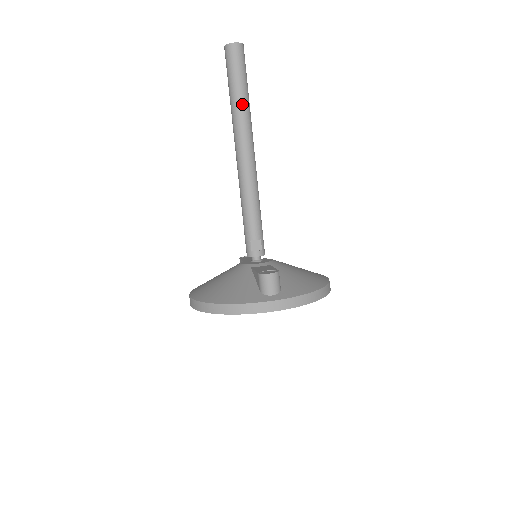
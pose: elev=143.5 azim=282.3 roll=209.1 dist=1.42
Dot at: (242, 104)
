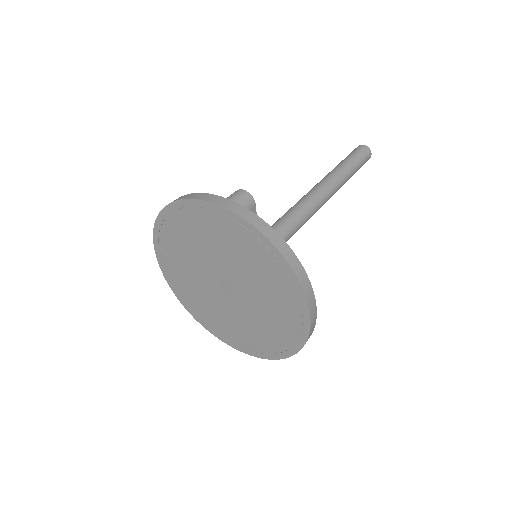
Dot at: (341, 167)
